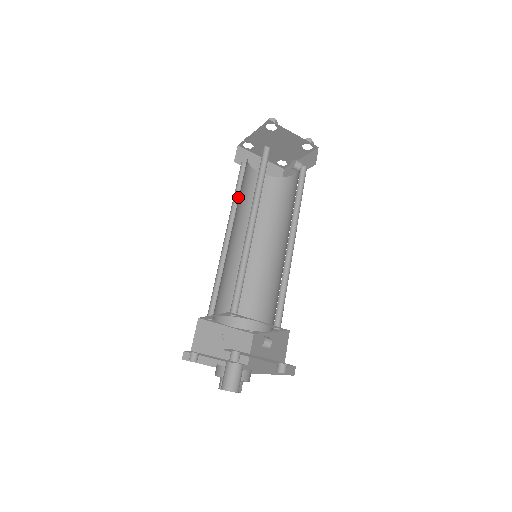
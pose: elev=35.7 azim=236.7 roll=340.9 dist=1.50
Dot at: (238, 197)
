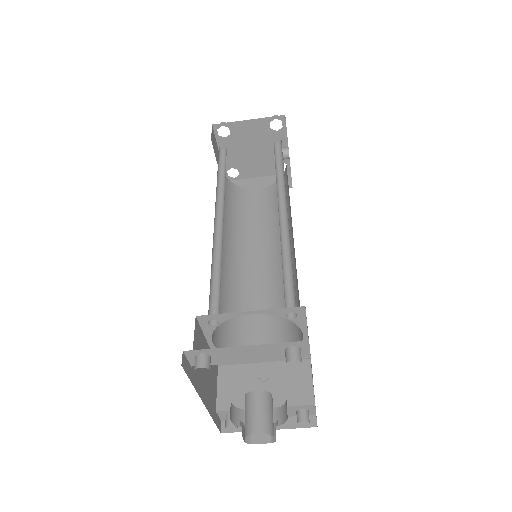
Dot at: occluded
